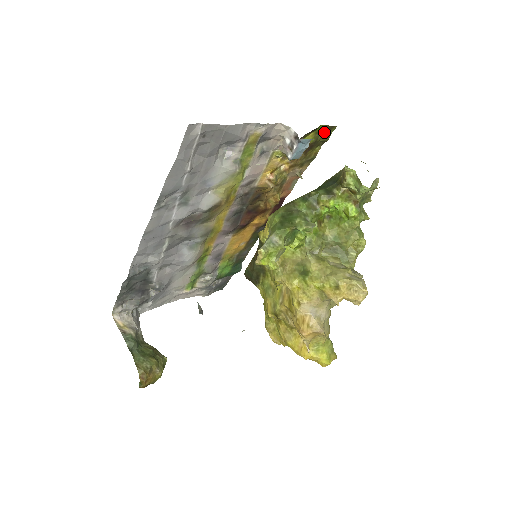
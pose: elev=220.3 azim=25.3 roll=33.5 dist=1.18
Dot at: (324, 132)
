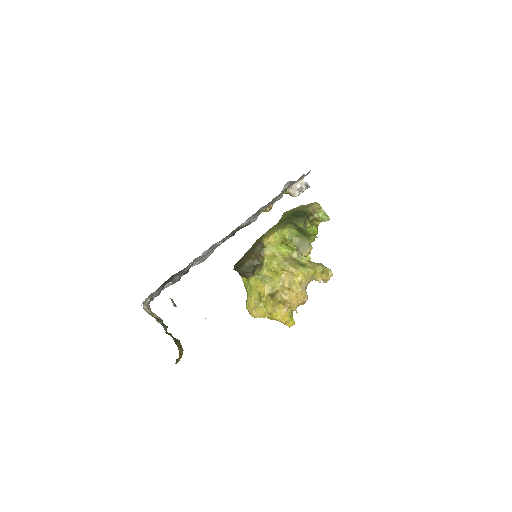
Dot at: occluded
